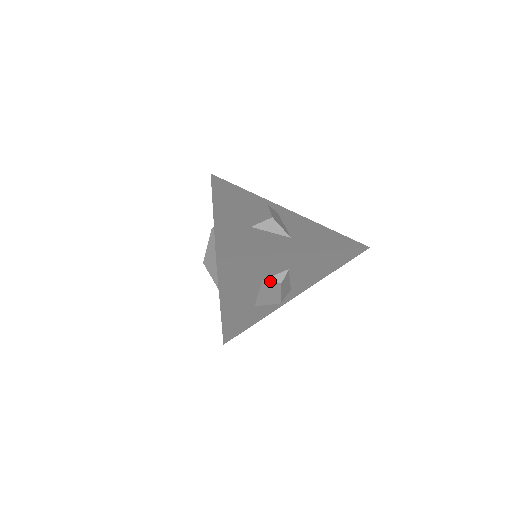
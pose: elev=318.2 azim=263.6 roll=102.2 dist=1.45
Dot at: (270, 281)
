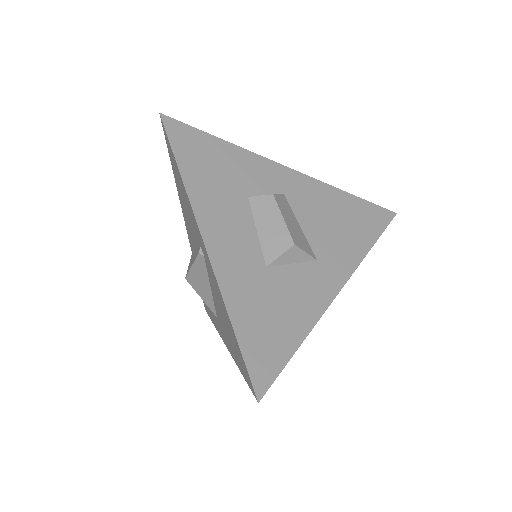
Dot at: occluded
